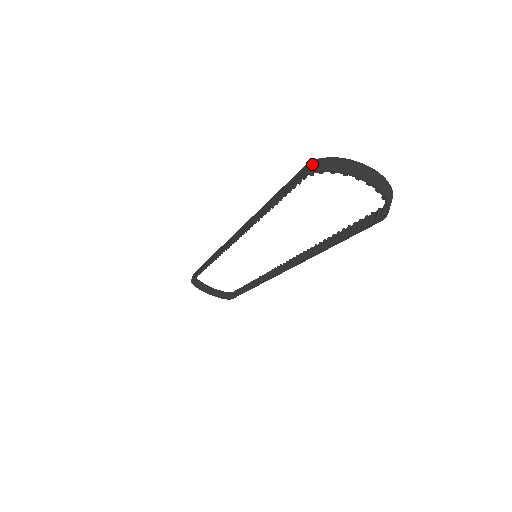
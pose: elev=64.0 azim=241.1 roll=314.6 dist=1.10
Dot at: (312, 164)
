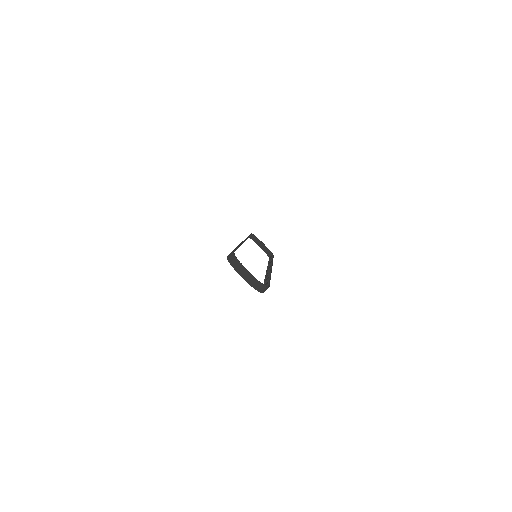
Dot at: (231, 254)
